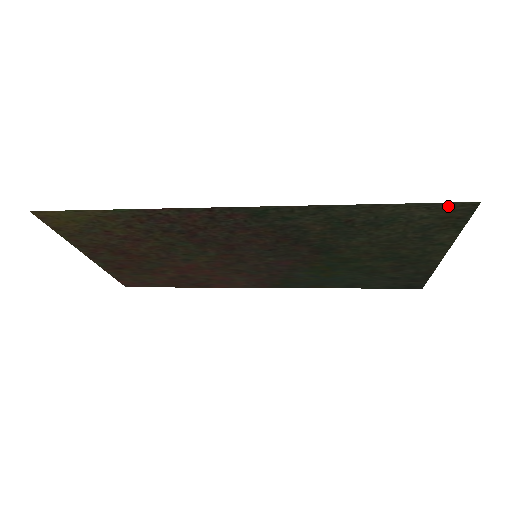
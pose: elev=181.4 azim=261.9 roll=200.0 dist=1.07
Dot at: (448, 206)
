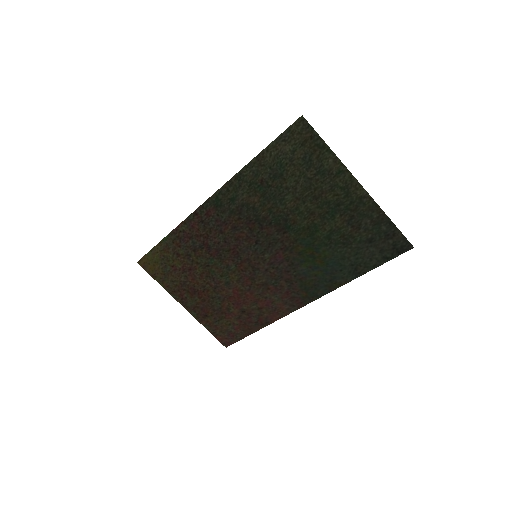
Dot at: (292, 131)
